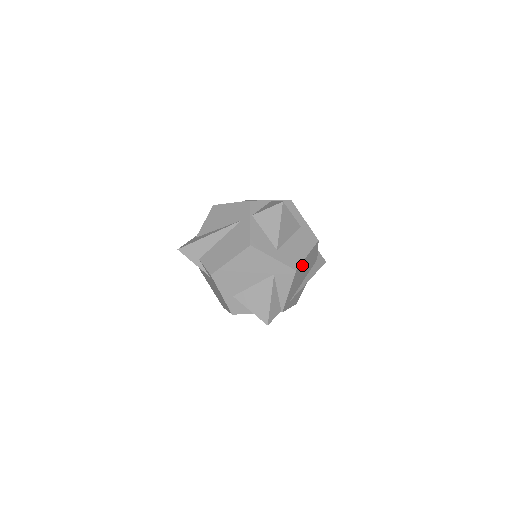
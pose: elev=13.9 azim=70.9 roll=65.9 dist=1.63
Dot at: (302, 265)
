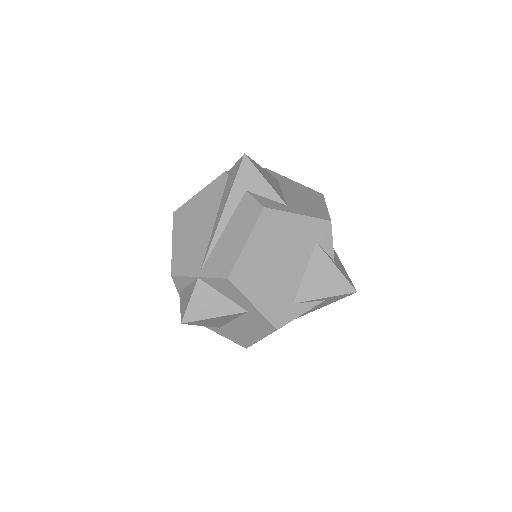
Dot at: occluded
